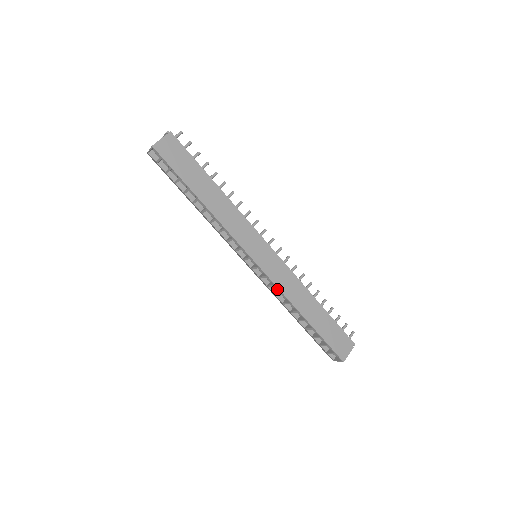
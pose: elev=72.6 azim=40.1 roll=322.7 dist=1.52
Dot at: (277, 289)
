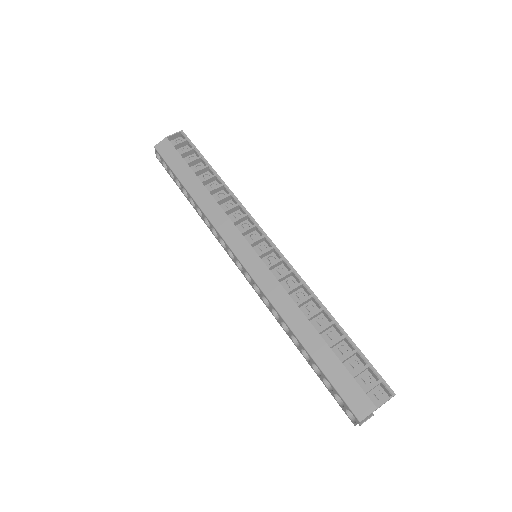
Dot at: (287, 288)
